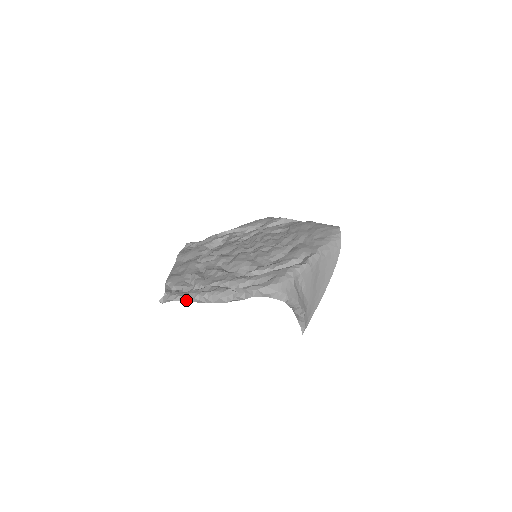
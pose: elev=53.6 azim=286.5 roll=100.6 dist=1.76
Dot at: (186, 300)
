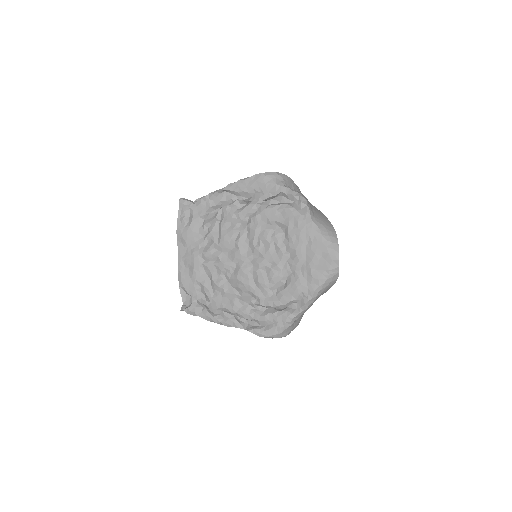
Dot at: (204, 318)
